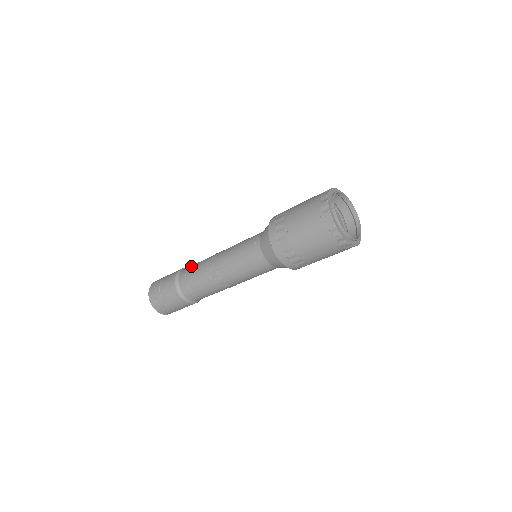
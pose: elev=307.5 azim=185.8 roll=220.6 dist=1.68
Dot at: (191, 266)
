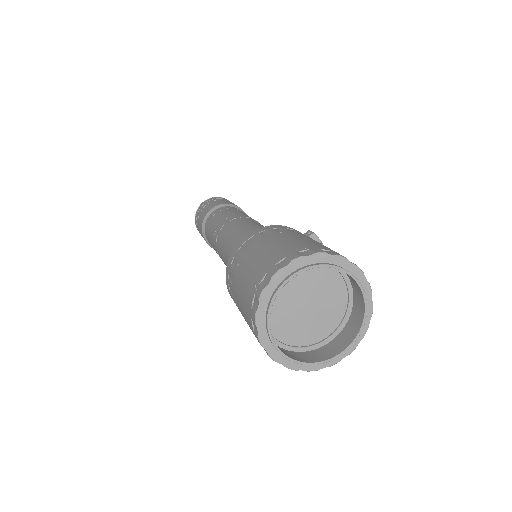
Dot at: (227, 209)
